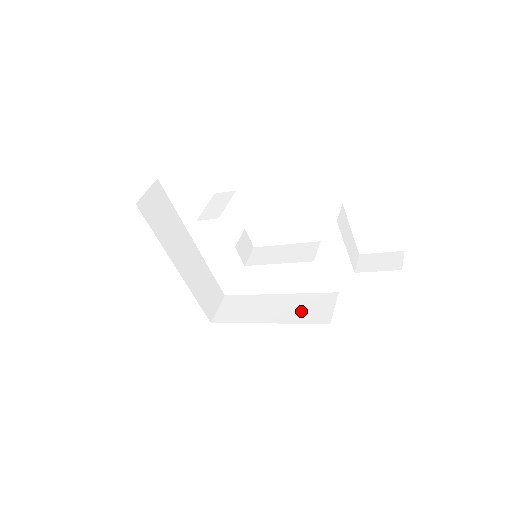
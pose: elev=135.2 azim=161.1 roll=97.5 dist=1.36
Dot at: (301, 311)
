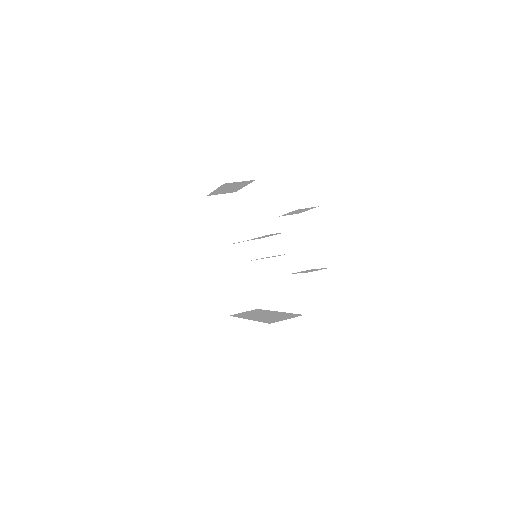
Dot at: (270, 318)
